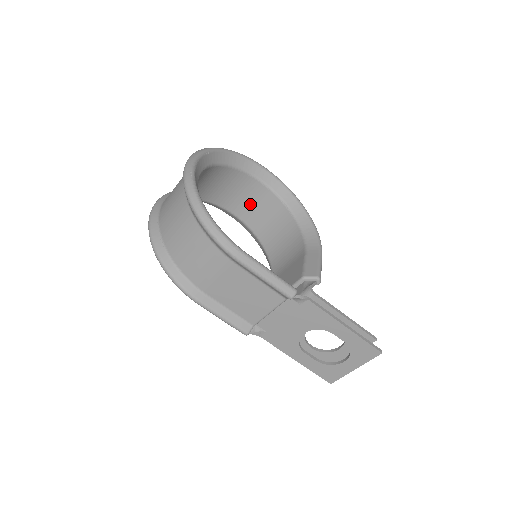
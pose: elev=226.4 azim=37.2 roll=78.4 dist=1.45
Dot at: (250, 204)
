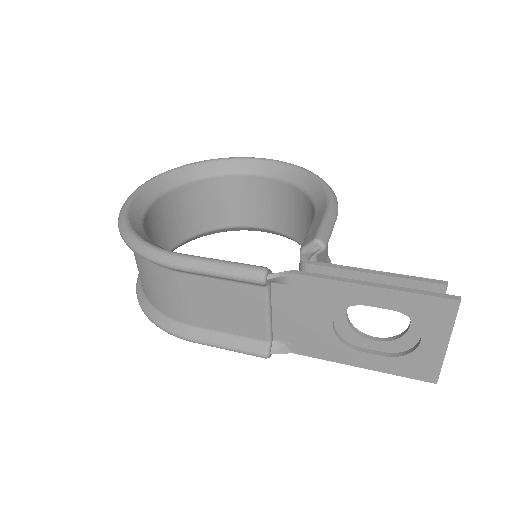
Dot at: (260, 206)
